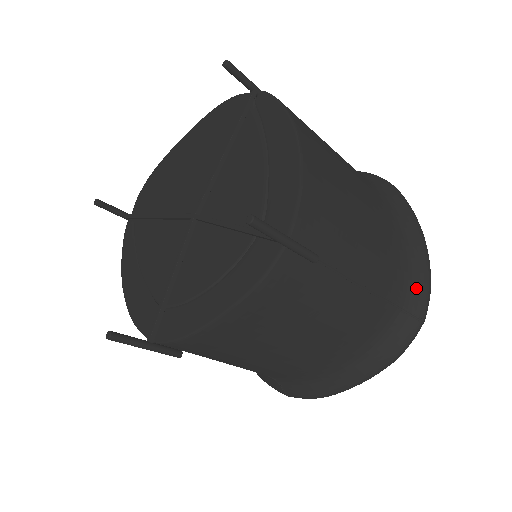
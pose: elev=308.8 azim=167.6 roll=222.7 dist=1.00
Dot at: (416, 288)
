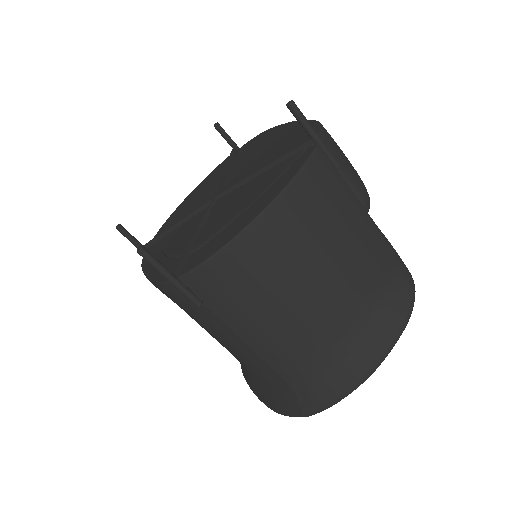
Dot at: (317, 393)
